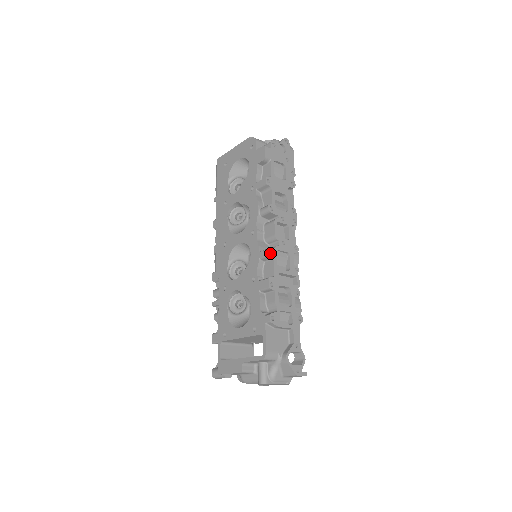
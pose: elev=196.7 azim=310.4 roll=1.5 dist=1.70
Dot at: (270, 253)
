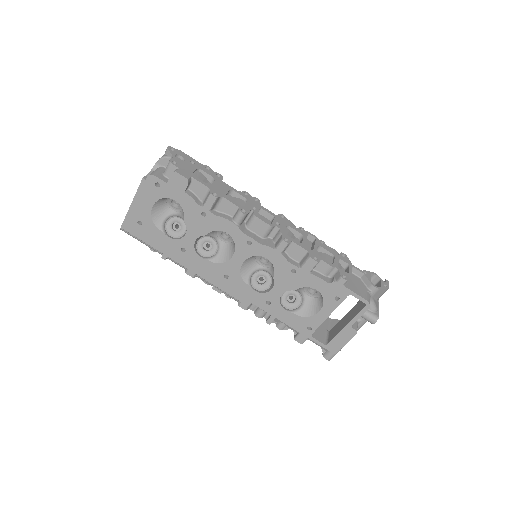
Dot at: occluded
